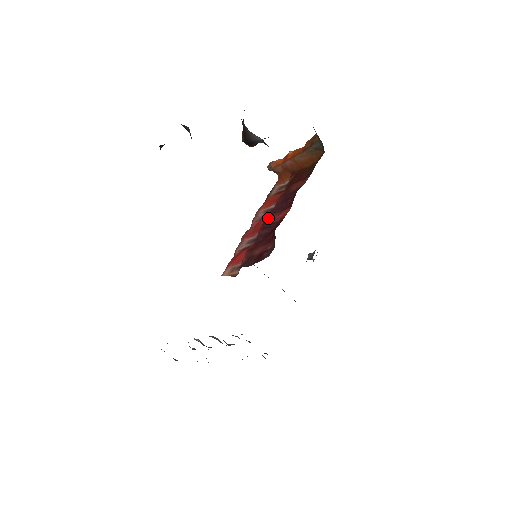
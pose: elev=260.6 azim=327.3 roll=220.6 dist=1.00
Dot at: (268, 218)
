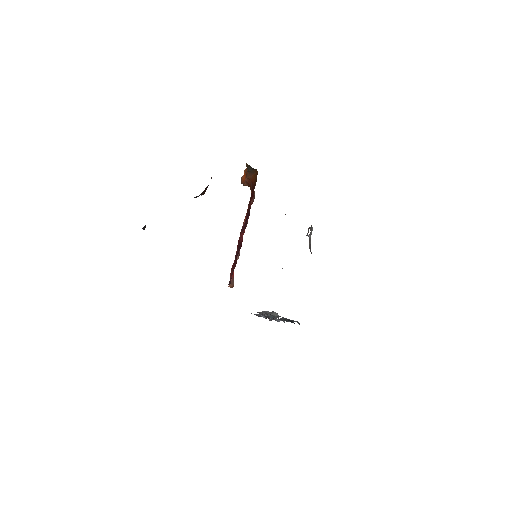
Dot at: (239, 237)
